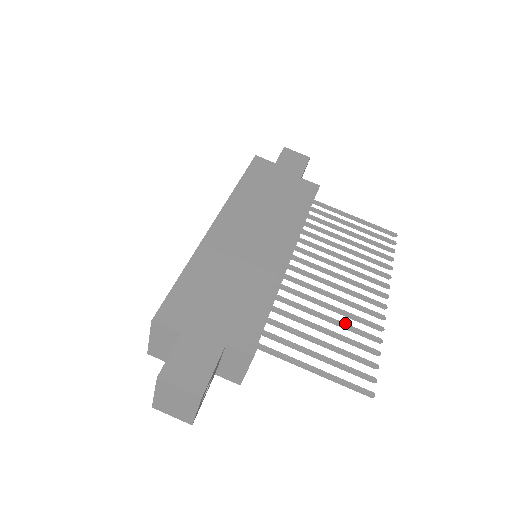
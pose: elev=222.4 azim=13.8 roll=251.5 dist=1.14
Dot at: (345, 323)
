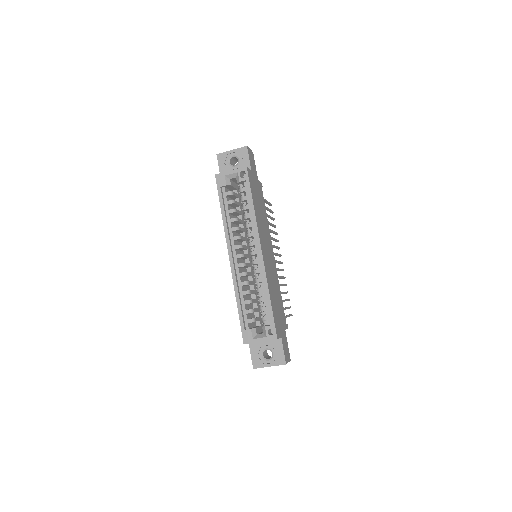
Dot at: (283, 284)
